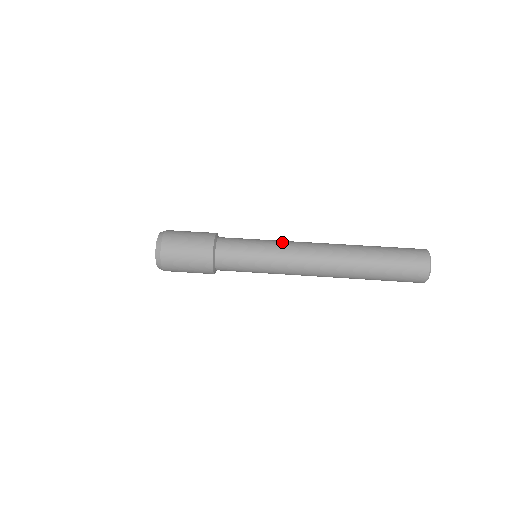
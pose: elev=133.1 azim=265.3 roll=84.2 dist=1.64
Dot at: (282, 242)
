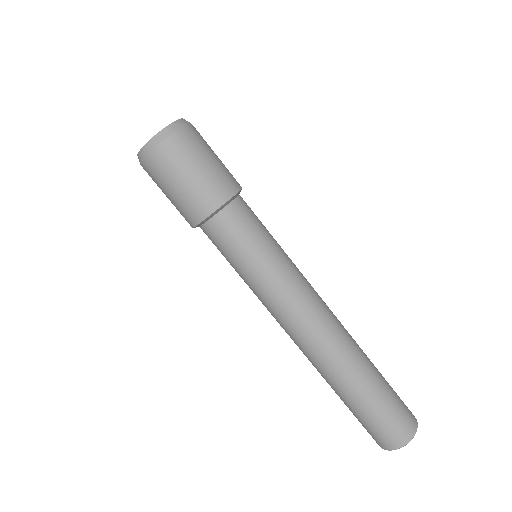
Dot at: (273, 297)
